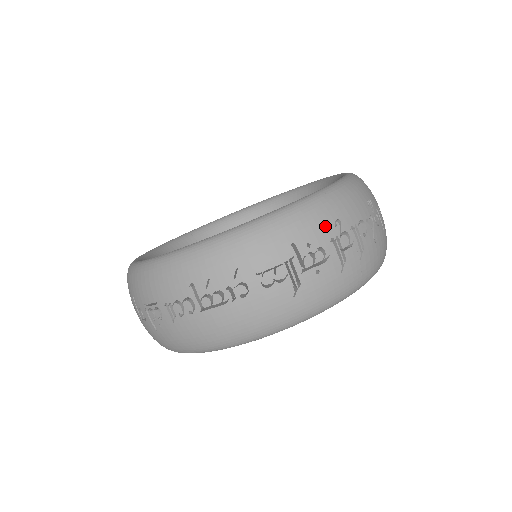
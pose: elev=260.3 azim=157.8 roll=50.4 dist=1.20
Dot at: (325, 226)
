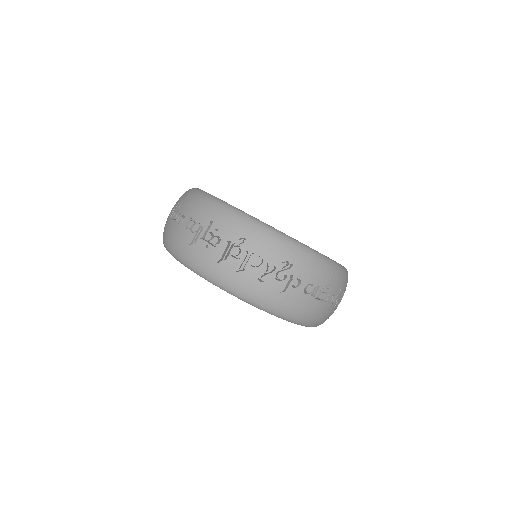
Dot at: (235, 232)
